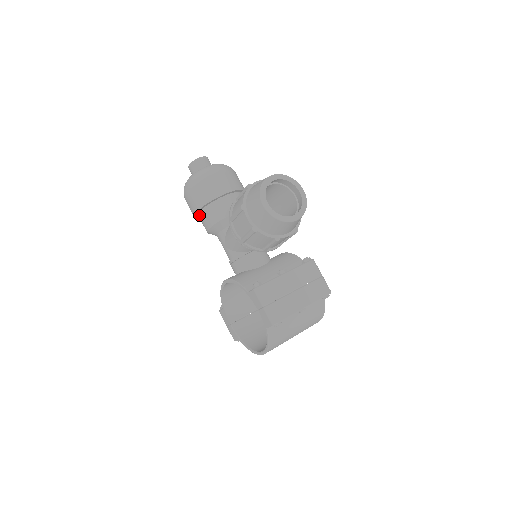
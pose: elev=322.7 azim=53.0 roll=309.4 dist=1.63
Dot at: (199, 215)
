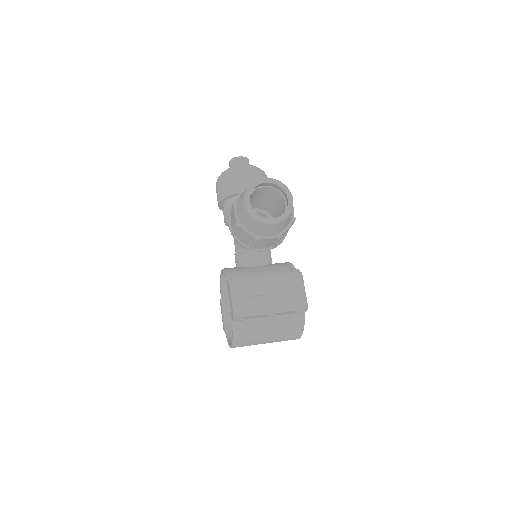
Dot at: (222, 207)
